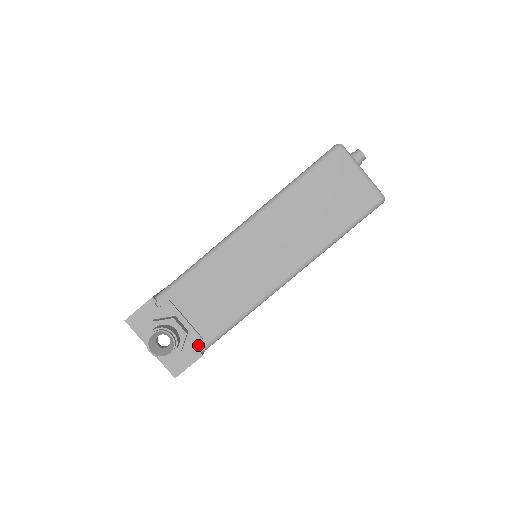
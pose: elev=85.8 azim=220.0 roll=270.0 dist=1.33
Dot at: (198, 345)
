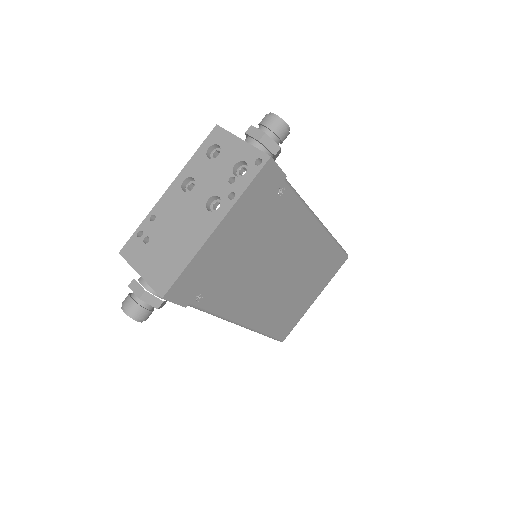
Dot at: occluded
